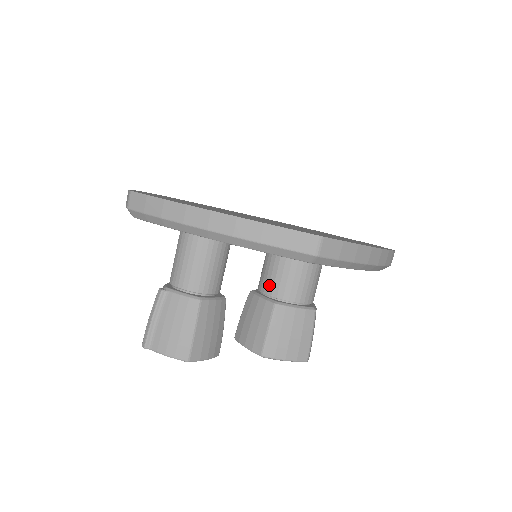
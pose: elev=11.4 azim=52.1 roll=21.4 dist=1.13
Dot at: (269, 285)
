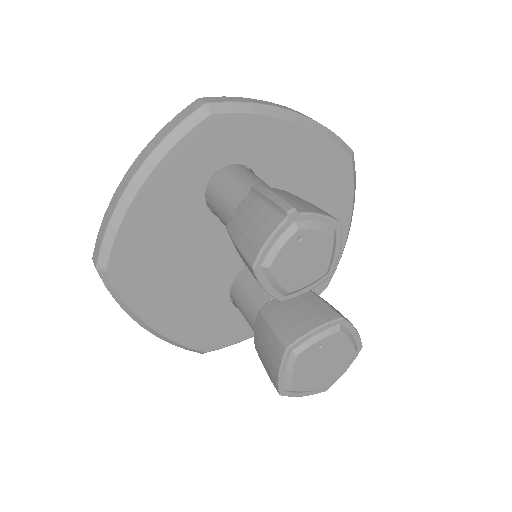
Dot at: occluded
